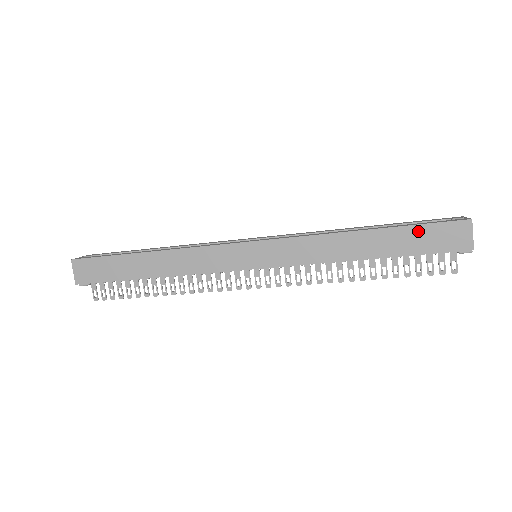
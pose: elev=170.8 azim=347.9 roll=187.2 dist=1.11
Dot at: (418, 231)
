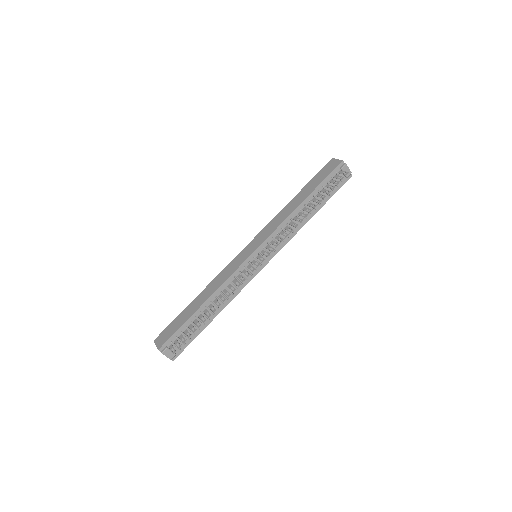
Dot at: (315, 178)
